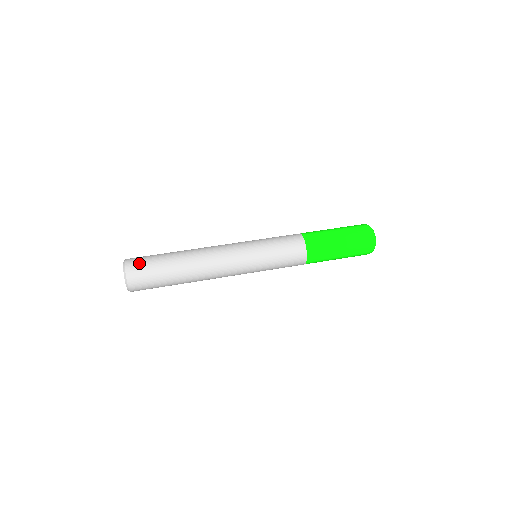
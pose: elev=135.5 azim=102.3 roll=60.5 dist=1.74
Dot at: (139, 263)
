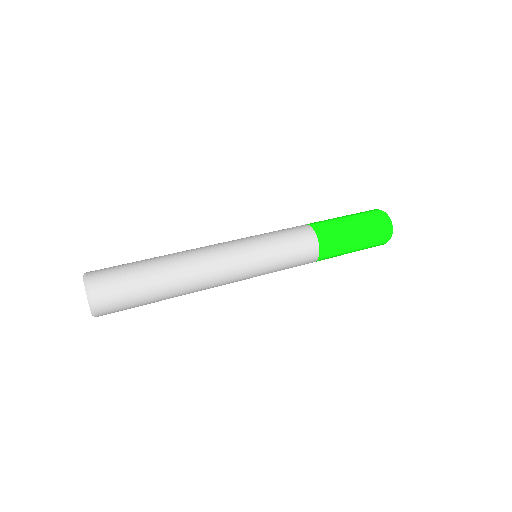
Dot at: (108, 282)
